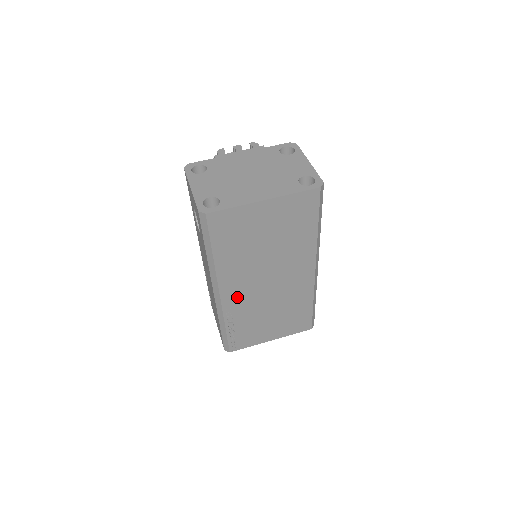
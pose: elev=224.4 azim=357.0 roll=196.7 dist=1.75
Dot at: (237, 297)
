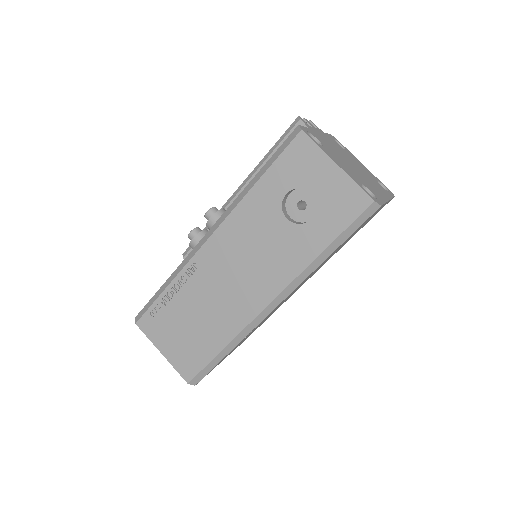
Dot at: occluded
